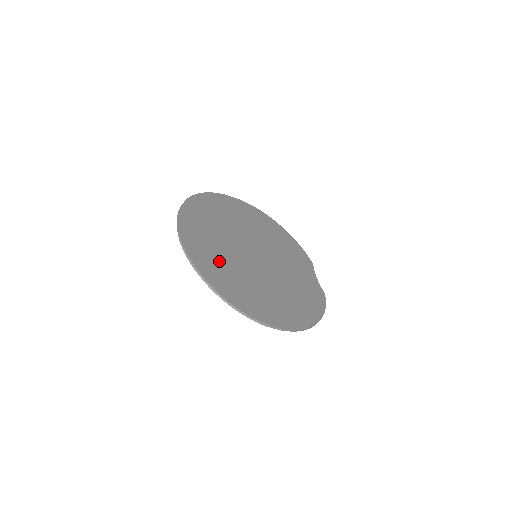
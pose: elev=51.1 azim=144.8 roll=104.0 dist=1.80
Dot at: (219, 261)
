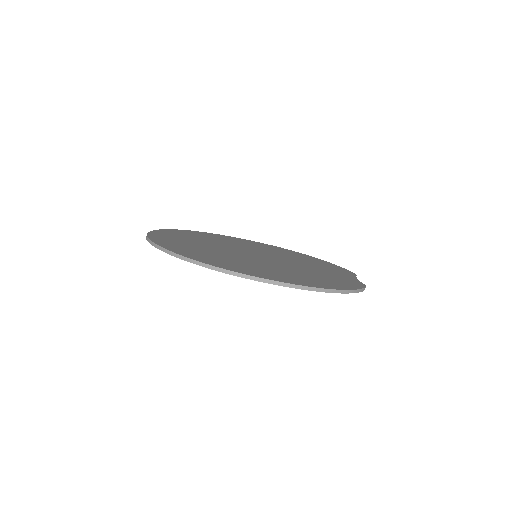
Dot at: (190, 245)
